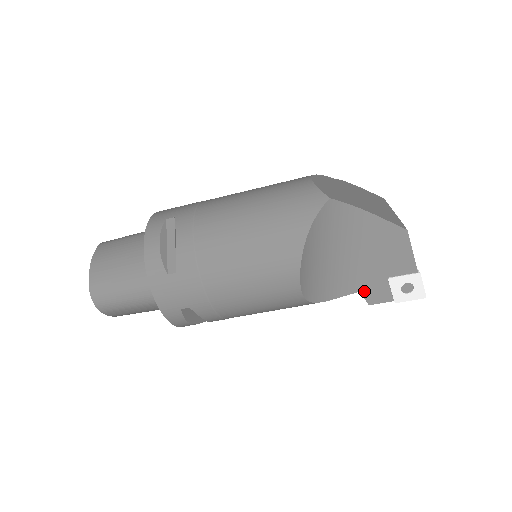
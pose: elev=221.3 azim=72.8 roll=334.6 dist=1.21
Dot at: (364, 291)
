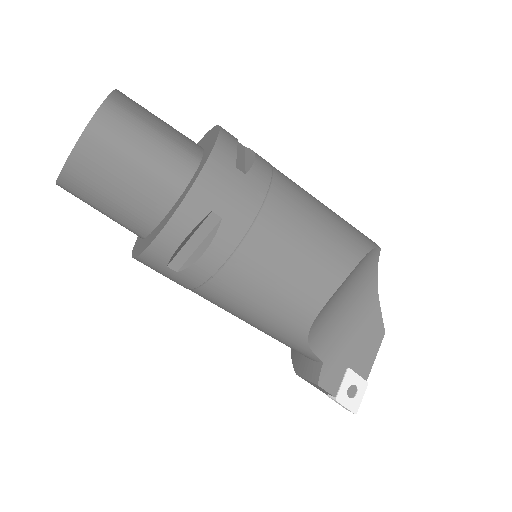
Dot at: (326, 365)
